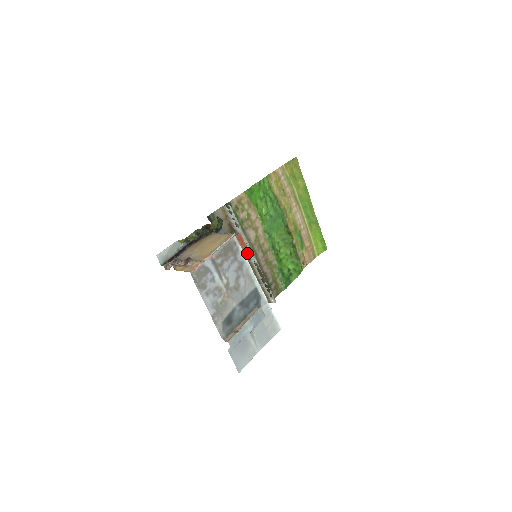
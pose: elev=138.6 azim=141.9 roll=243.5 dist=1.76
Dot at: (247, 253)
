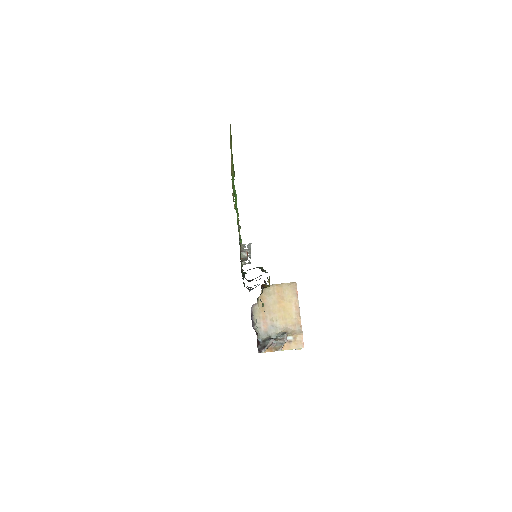
Dot at: occluded
